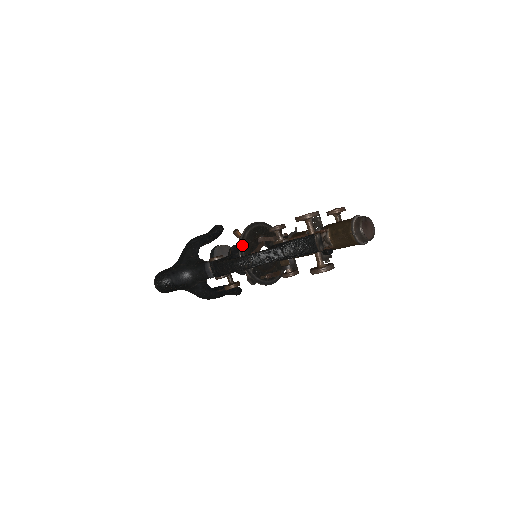
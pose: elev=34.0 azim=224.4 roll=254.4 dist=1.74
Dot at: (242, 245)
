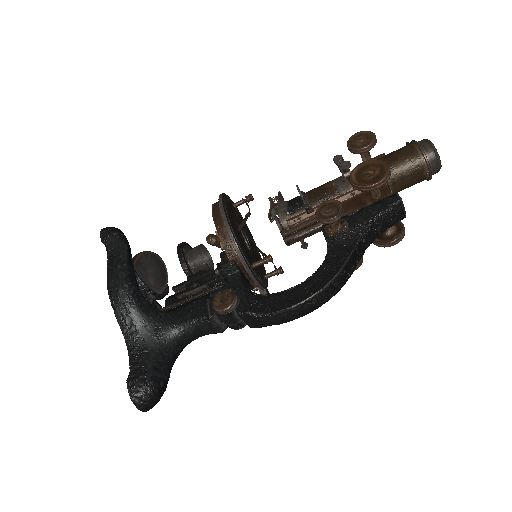
Dot at: (243, 256)
